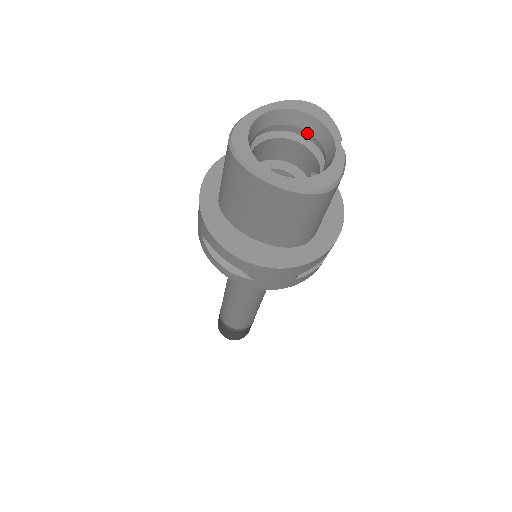
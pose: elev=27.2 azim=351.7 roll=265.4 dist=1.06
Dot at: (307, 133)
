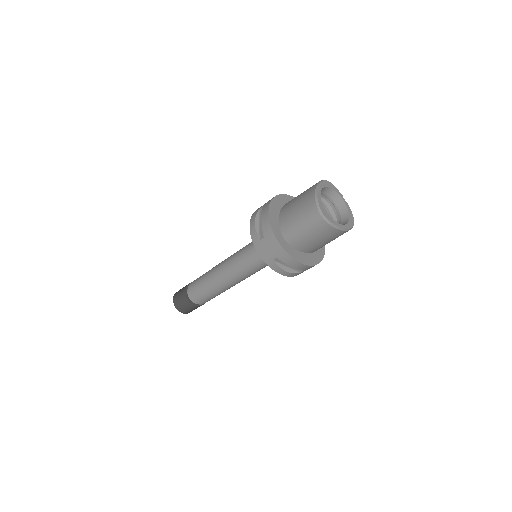
Dot at: (324, 195)
